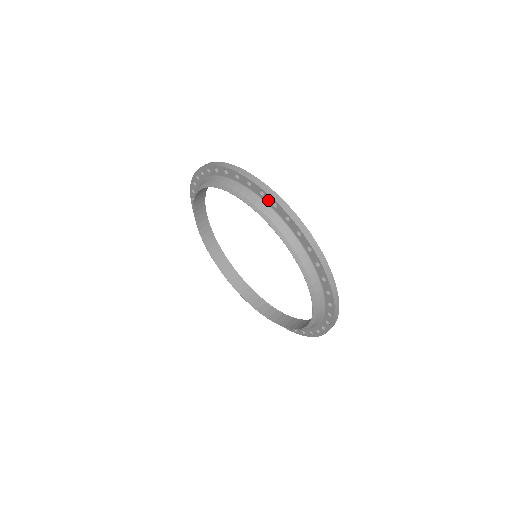
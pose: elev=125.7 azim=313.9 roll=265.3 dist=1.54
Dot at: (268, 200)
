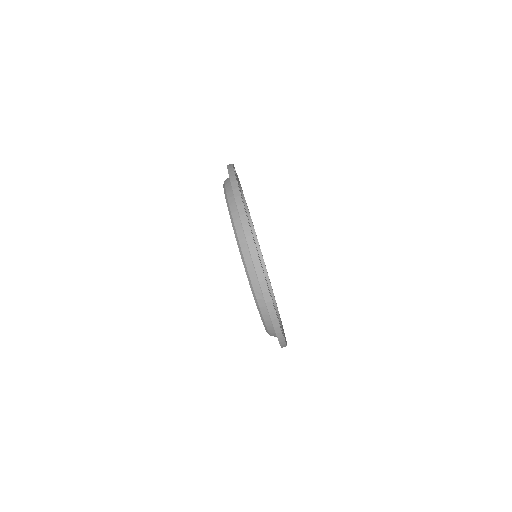
Dot at: occluded
